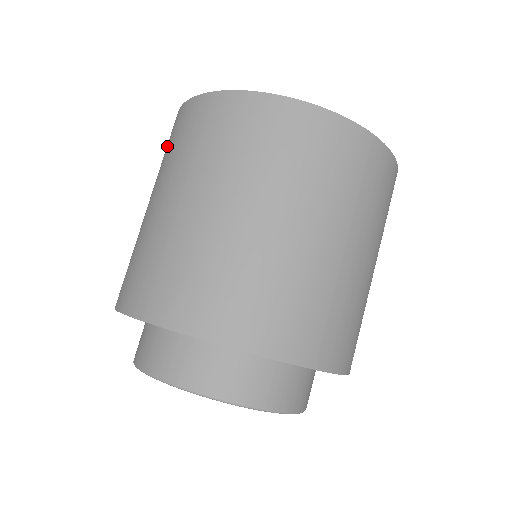
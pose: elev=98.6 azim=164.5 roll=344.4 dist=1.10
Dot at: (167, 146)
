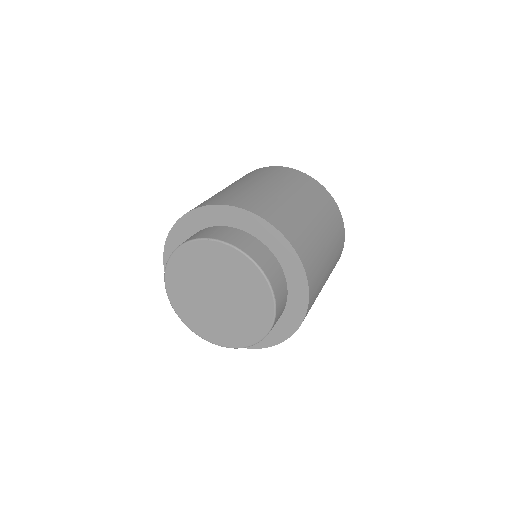
Dot at: occluded
